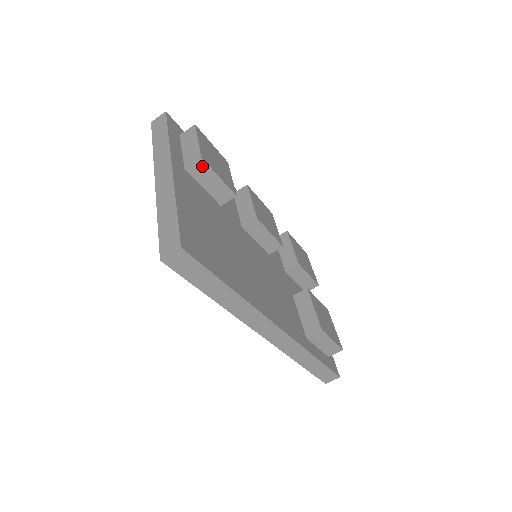
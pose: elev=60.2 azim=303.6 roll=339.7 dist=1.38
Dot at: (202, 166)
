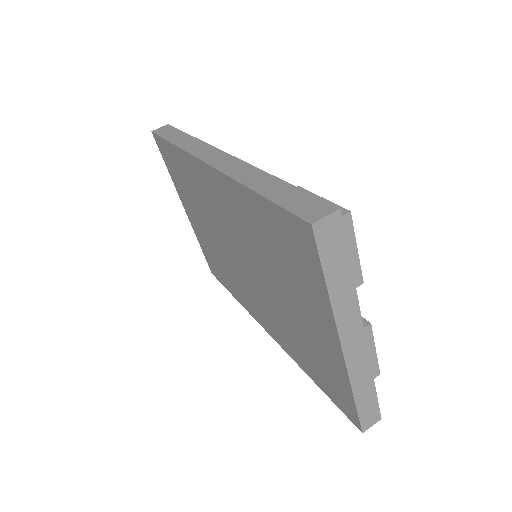
Dot at: occluded
